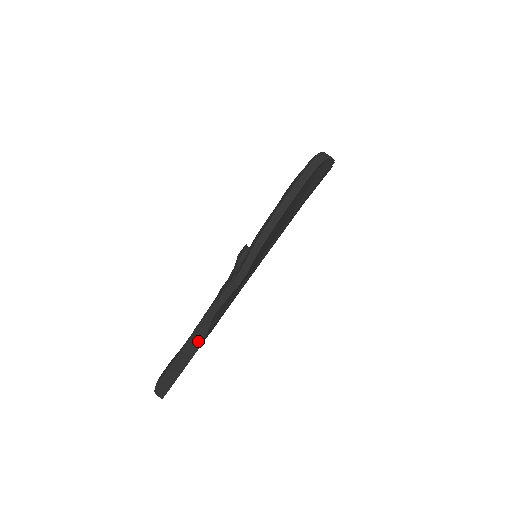
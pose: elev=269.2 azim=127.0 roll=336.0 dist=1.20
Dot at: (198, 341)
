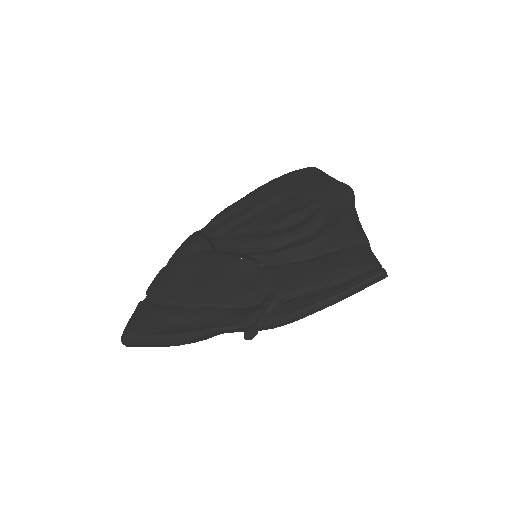
Dot at: (195, 340)
